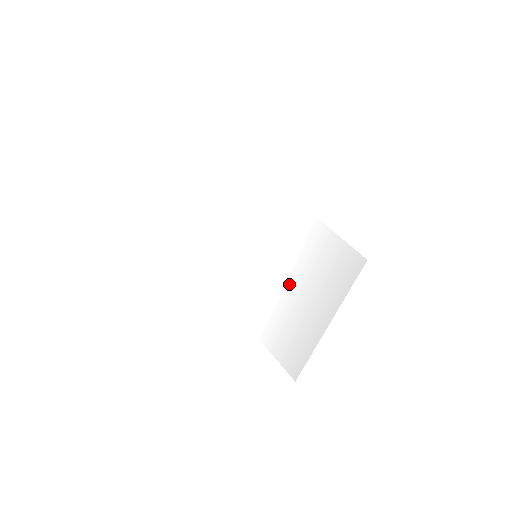
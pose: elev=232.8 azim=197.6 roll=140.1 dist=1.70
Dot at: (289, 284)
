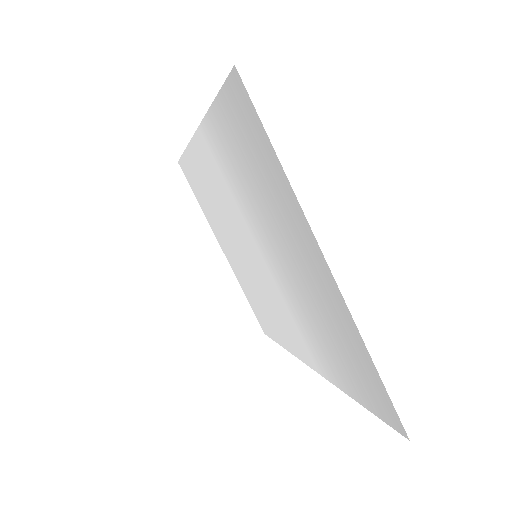
Dot at: (277, 251)
